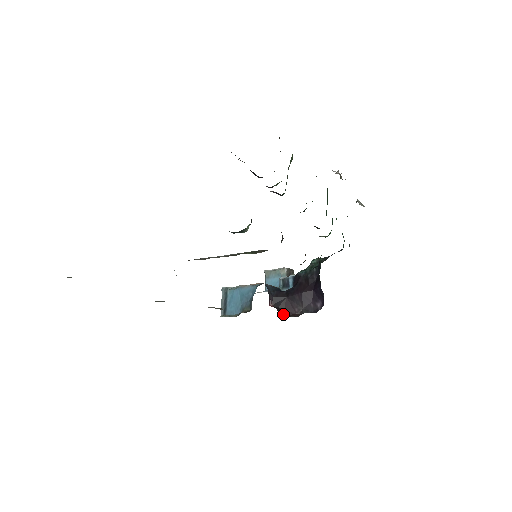
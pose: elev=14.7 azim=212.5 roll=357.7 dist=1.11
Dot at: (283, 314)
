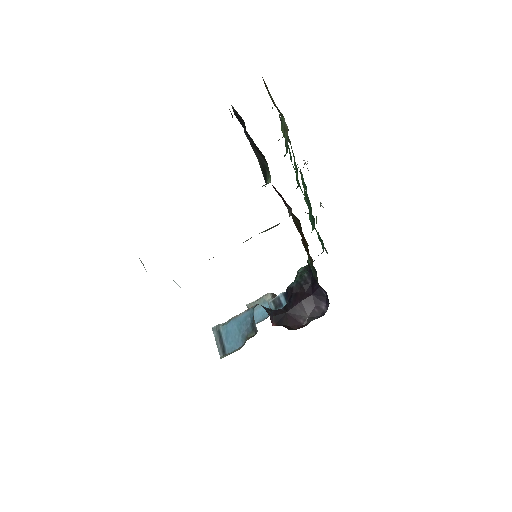
Dot at: (290, 329)
